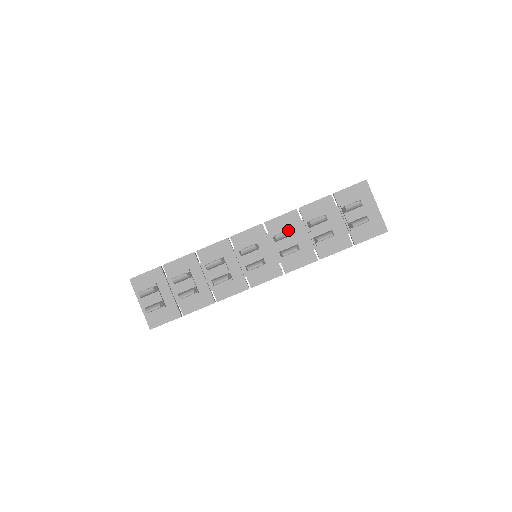
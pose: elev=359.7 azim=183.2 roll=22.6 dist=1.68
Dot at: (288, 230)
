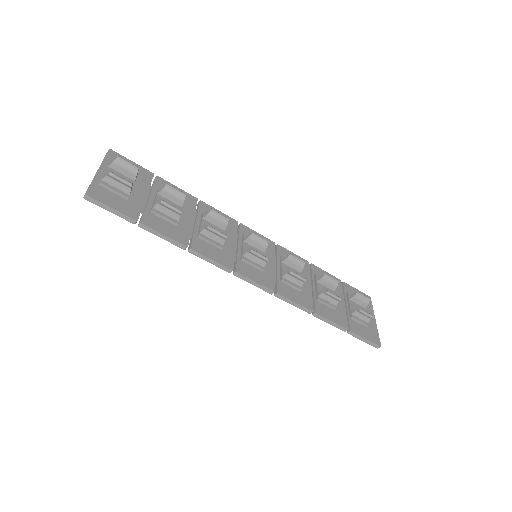
Dot at: occluded
